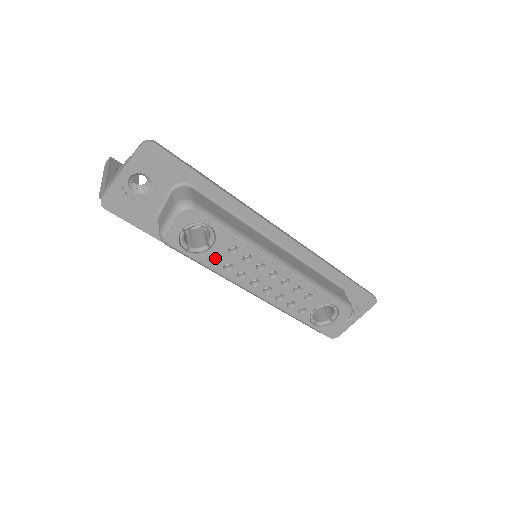
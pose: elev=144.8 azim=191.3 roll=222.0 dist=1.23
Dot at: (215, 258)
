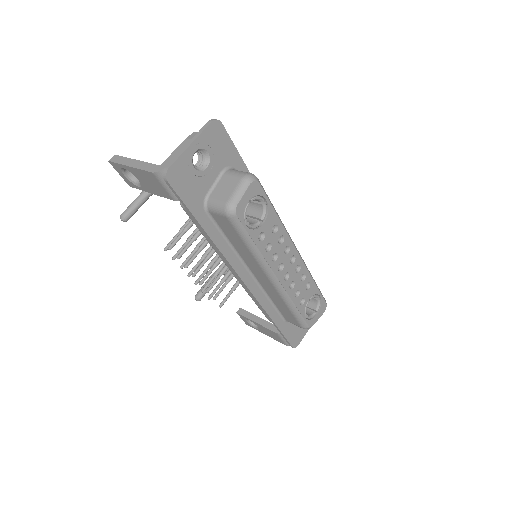
Dot at: (260, 237)
